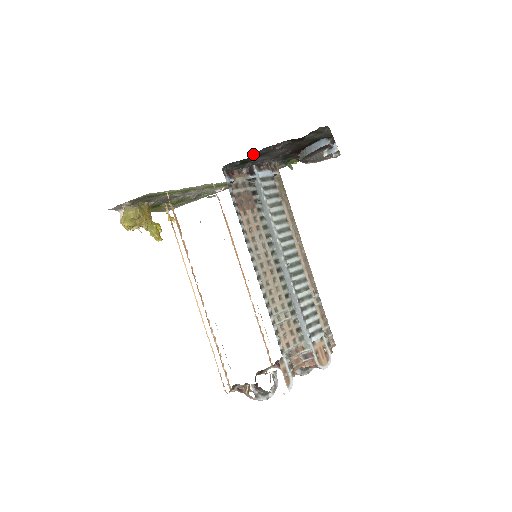
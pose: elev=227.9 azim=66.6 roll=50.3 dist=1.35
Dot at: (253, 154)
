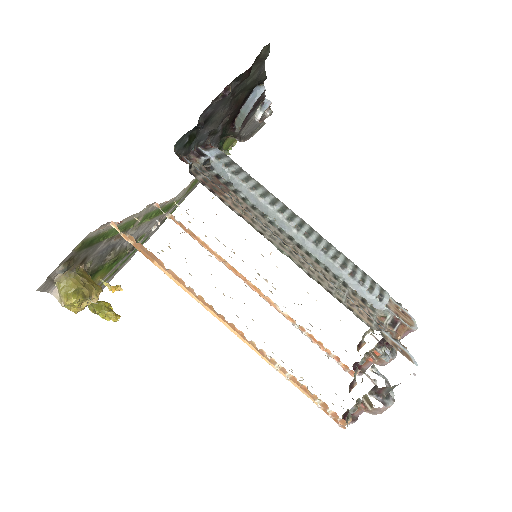
Dot at: (201, 117)
